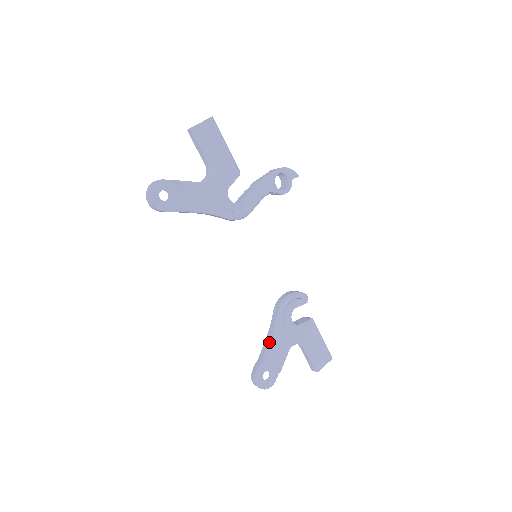
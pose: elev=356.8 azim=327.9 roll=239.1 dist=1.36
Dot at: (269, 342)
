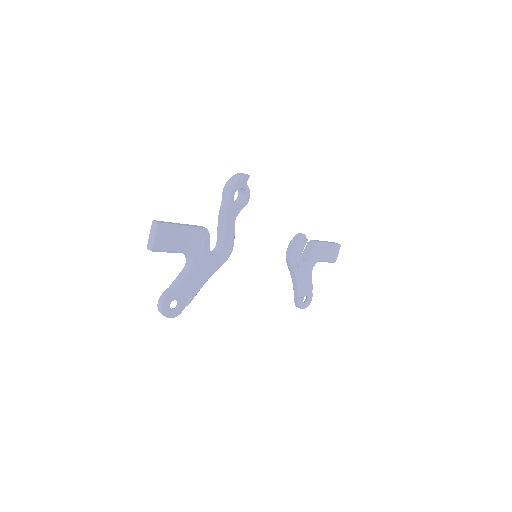
Dot at: (297, 285)
